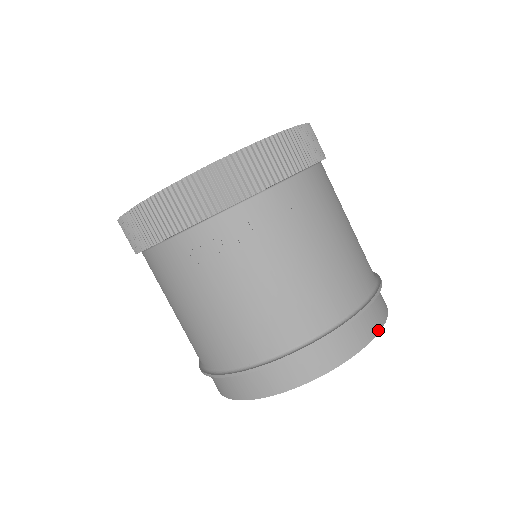
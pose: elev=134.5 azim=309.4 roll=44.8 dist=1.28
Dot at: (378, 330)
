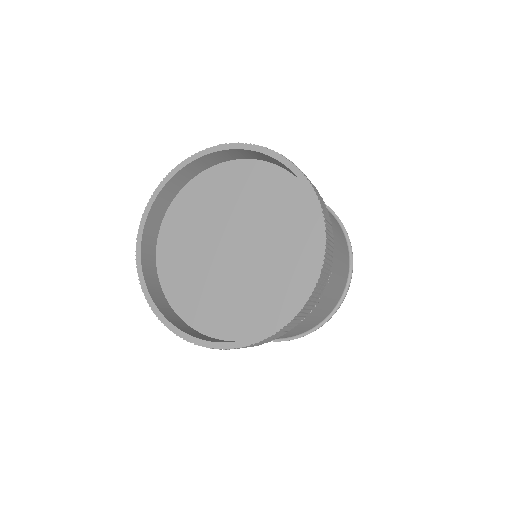
Dot at: occluded
